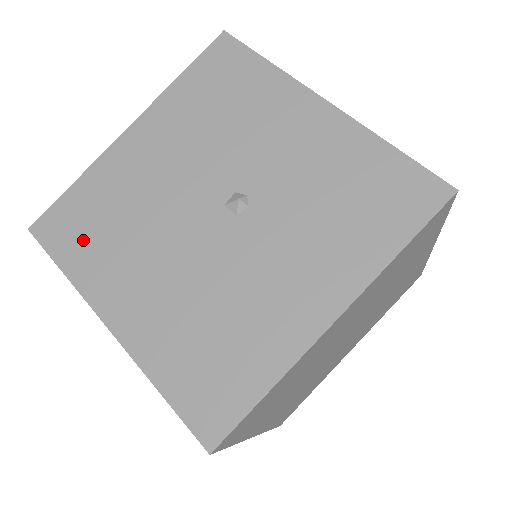
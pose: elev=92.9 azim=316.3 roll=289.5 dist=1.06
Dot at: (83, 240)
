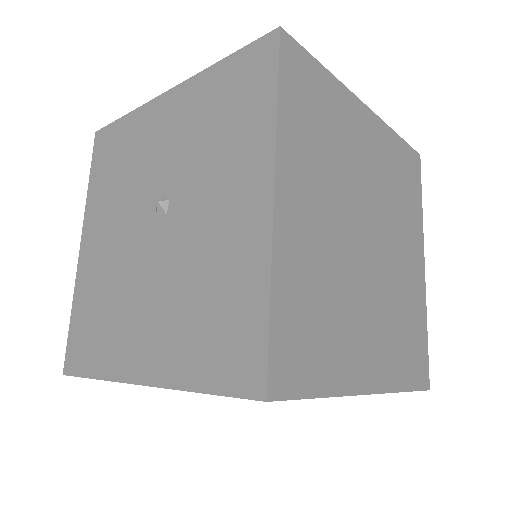
Dot at: (94, 343)
